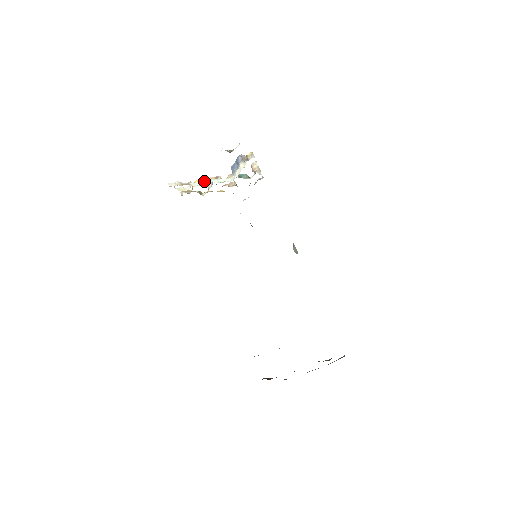
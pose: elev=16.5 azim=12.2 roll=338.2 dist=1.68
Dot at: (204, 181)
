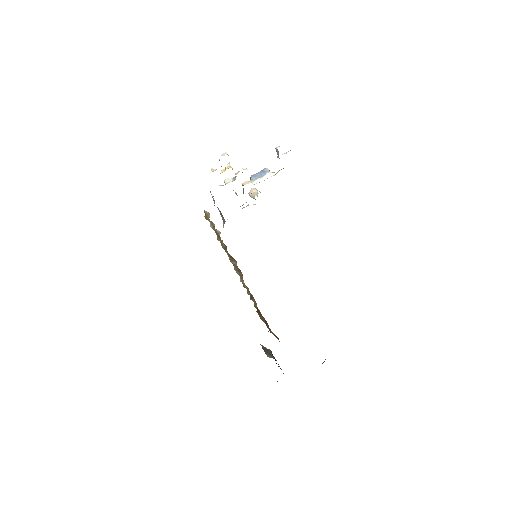
Dot at: (243, 168)
